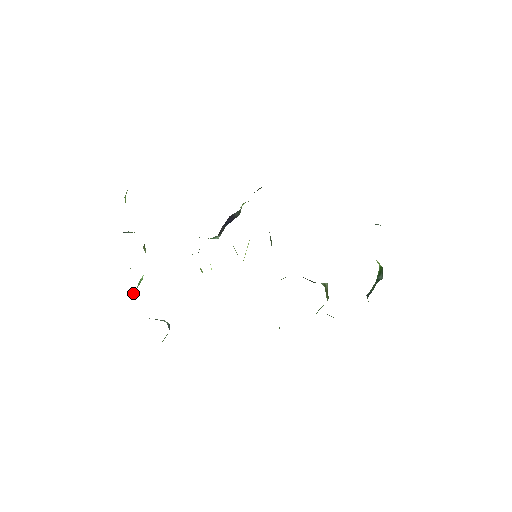
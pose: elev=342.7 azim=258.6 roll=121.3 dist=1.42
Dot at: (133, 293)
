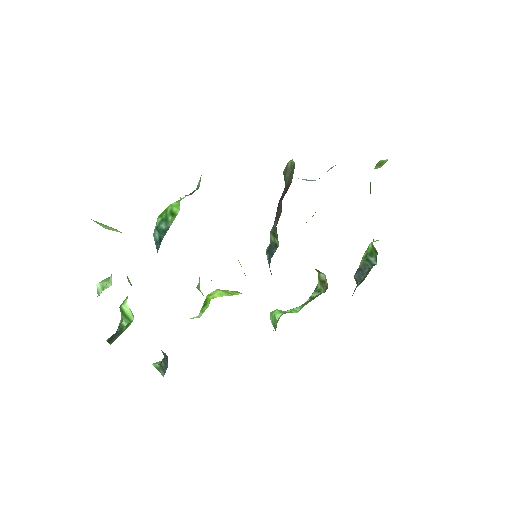
Dot at: (118, 329)
